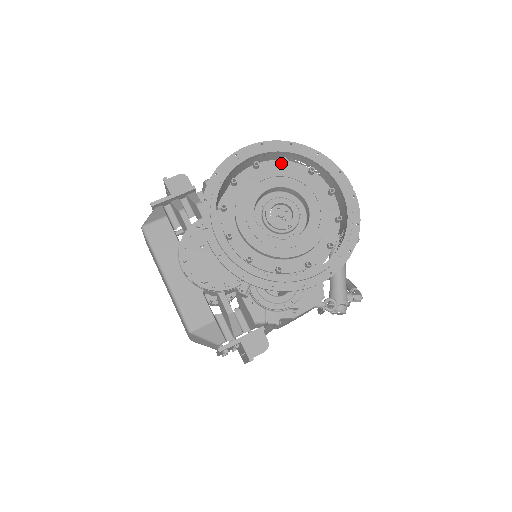
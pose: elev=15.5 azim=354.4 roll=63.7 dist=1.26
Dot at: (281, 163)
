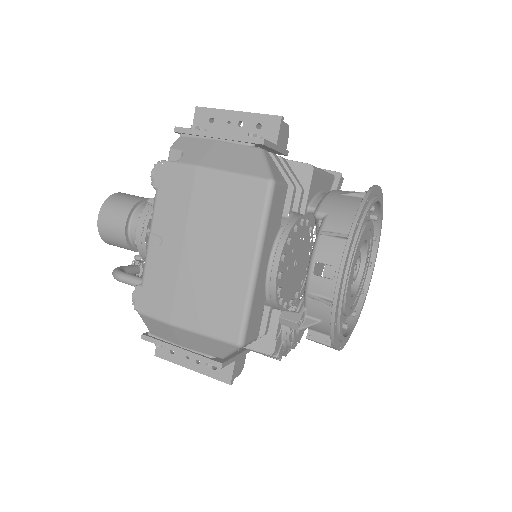
Dot at: (371, 216)
